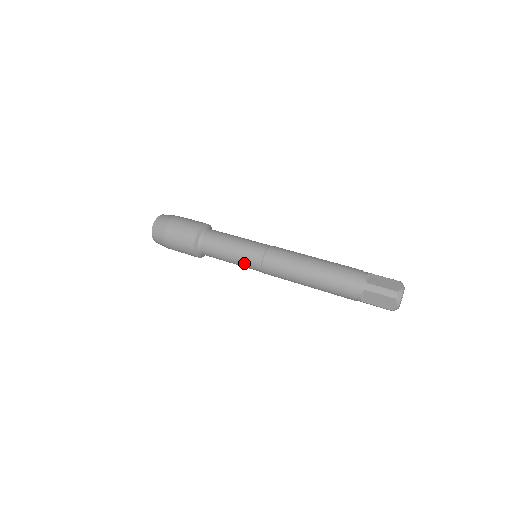
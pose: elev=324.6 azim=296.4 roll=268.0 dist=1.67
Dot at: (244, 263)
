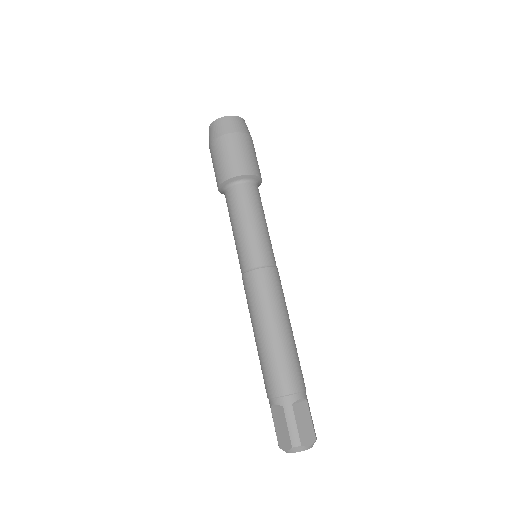
Dot at: (239, 249)
